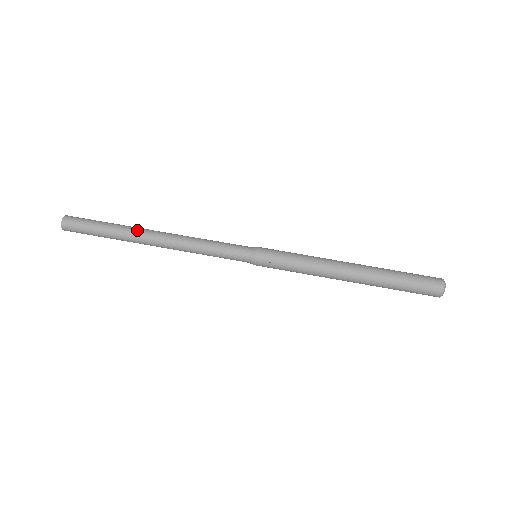
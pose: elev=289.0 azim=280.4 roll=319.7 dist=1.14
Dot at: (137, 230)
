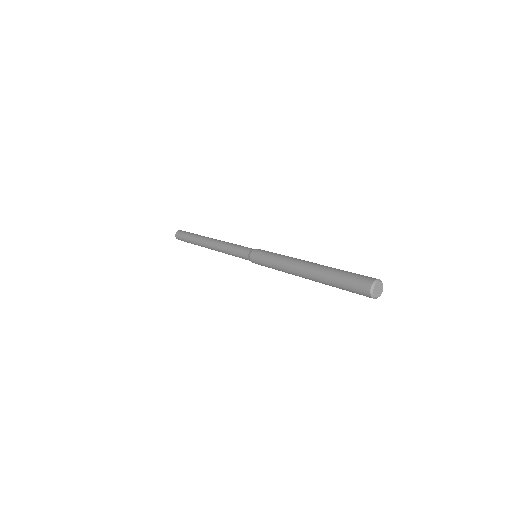
Dot at: occluded
